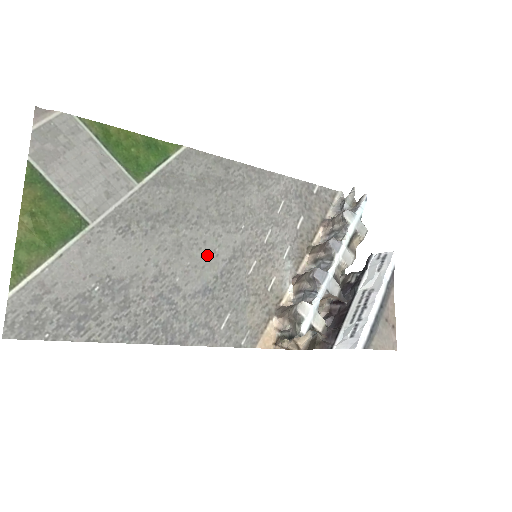
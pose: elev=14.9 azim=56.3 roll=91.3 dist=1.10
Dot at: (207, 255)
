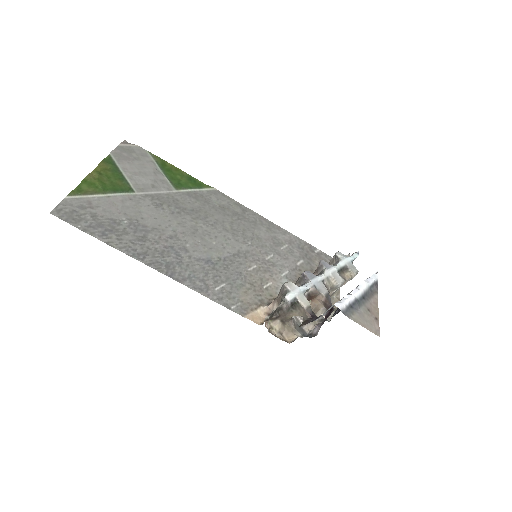
Dot at: (216, 244)
